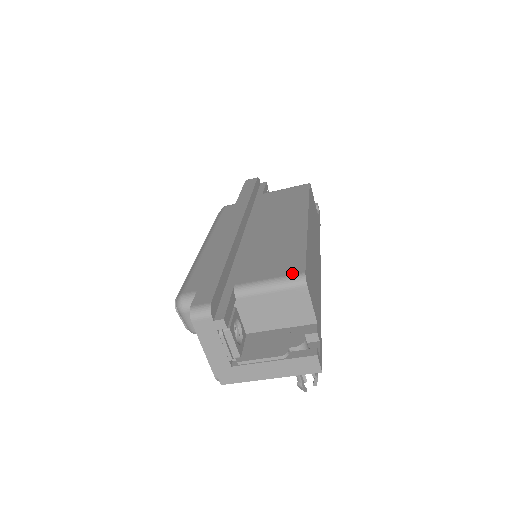
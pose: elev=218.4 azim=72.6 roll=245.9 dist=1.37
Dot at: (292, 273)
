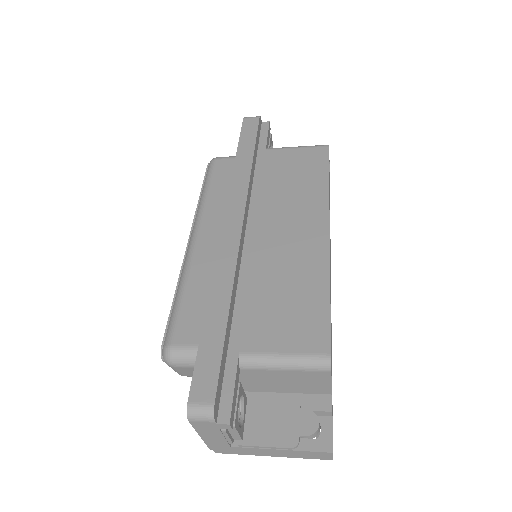
Dot at: (314, 351)
